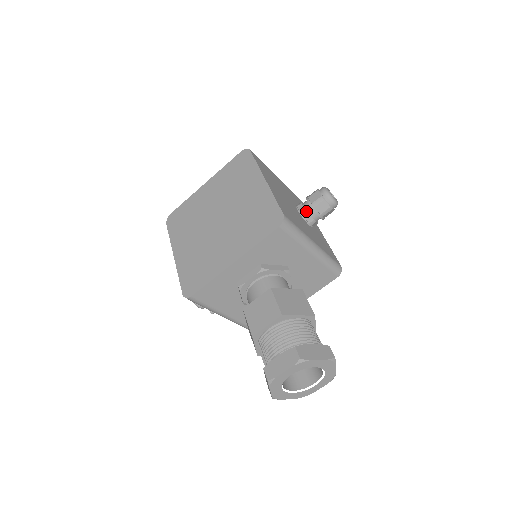
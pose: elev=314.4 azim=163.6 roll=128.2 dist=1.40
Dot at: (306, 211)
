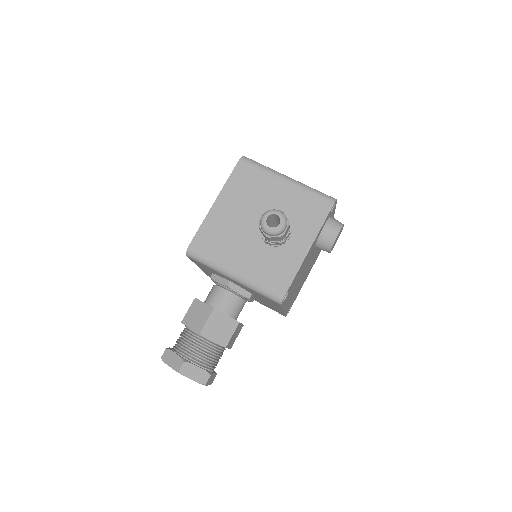
Dot at: occluded
